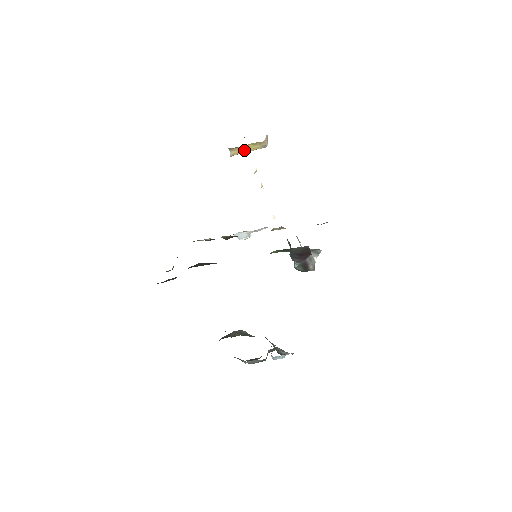
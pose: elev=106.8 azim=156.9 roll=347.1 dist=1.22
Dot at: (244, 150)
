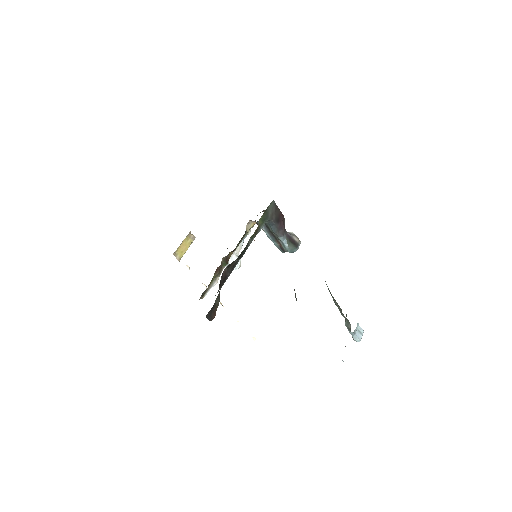
Dot at: (184, 250)
